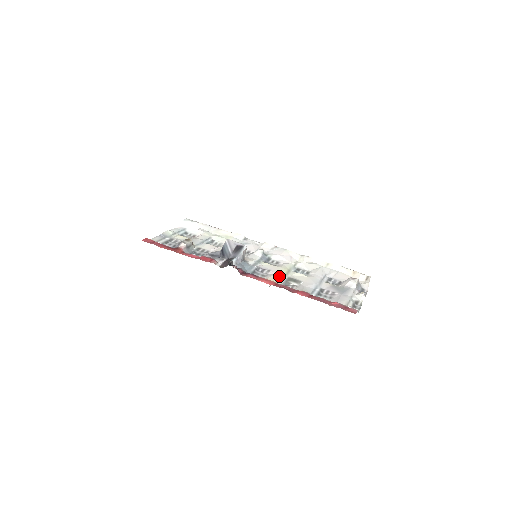
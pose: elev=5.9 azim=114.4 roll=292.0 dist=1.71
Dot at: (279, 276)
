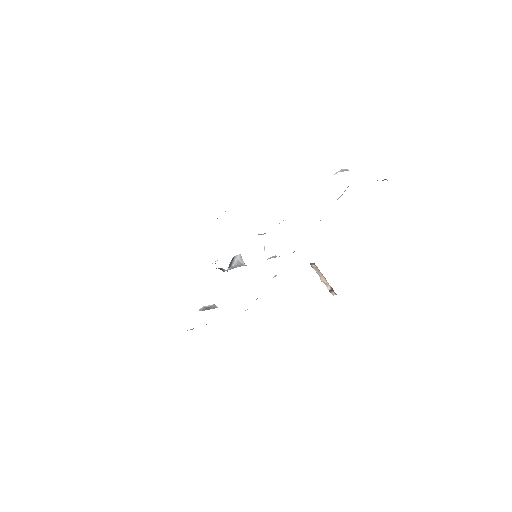
Dot at: occluded
